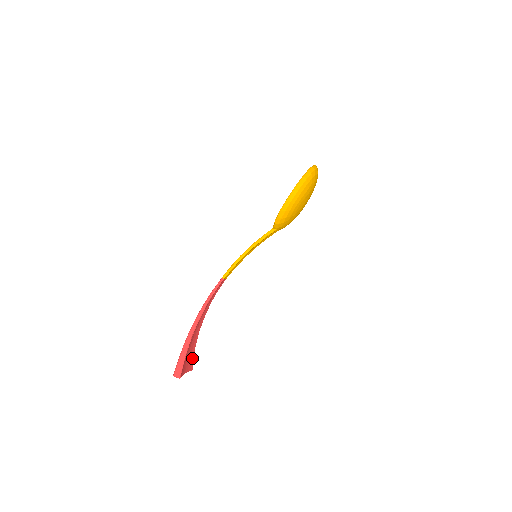
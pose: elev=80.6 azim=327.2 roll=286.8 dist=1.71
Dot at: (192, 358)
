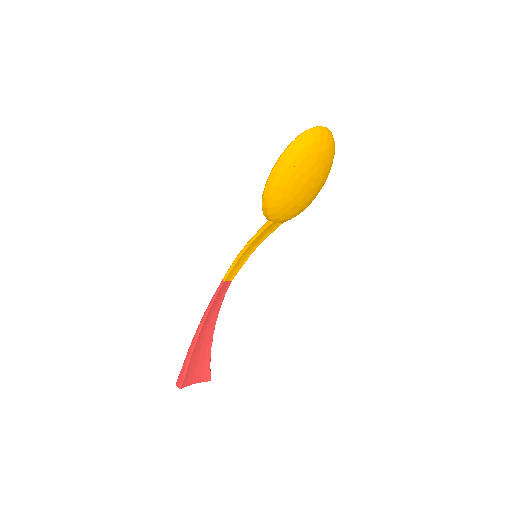
Dot at: (208, 367)
